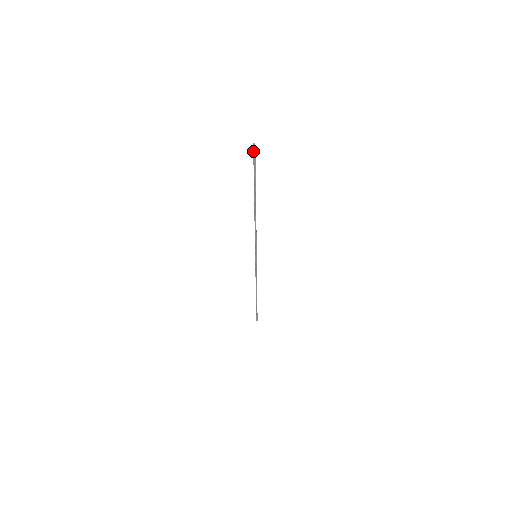
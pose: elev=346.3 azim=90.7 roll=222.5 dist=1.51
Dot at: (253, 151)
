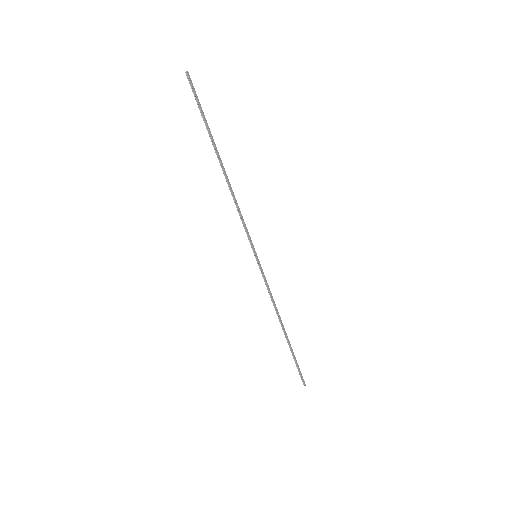
Dot at: (189, 83)
